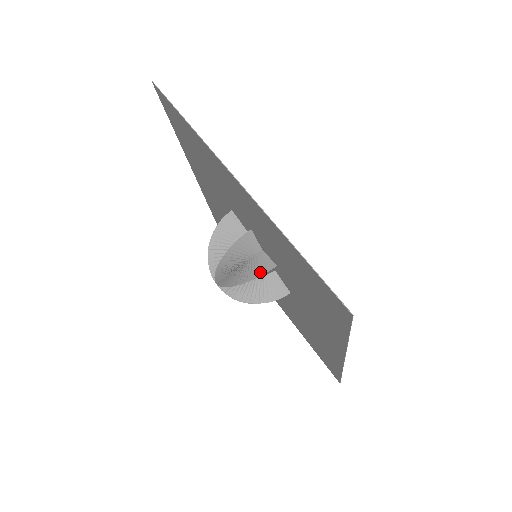
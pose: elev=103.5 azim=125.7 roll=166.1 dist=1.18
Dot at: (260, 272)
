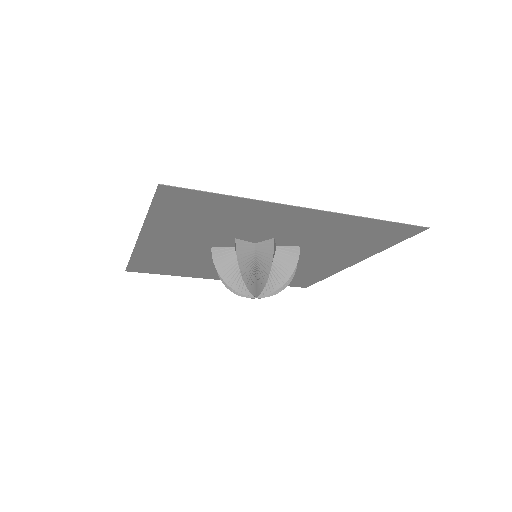
Dot at: (236, 254)
